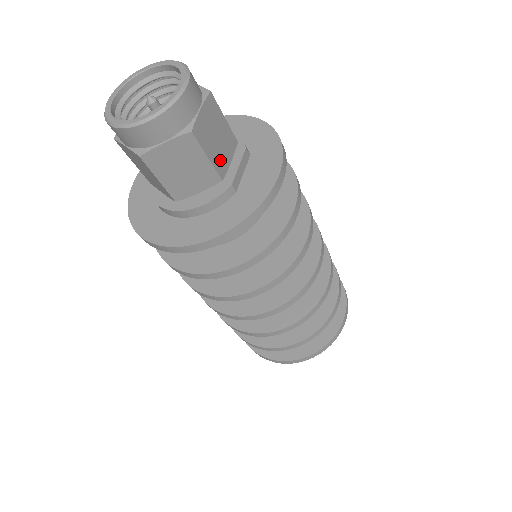
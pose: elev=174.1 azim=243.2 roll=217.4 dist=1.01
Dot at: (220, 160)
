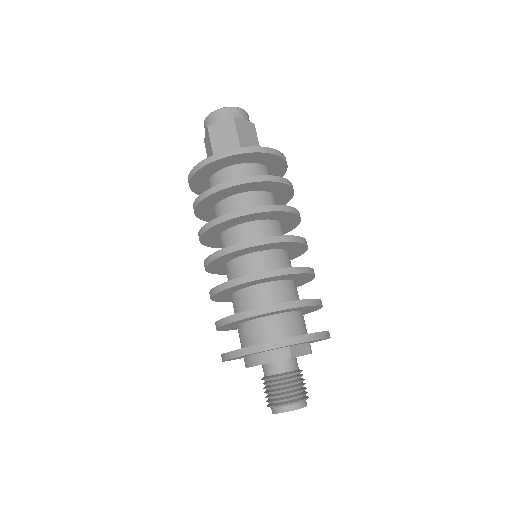
Dot at: (245, 143)
